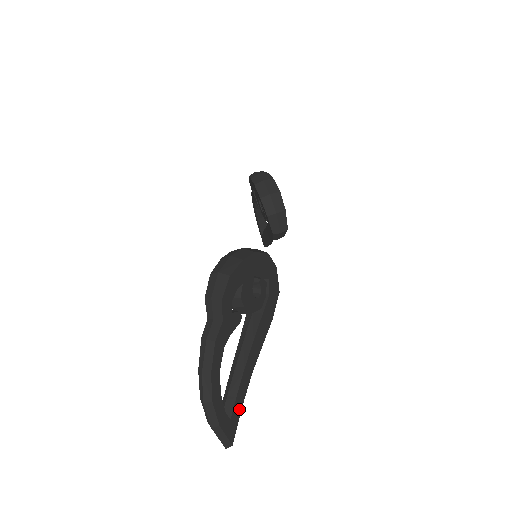
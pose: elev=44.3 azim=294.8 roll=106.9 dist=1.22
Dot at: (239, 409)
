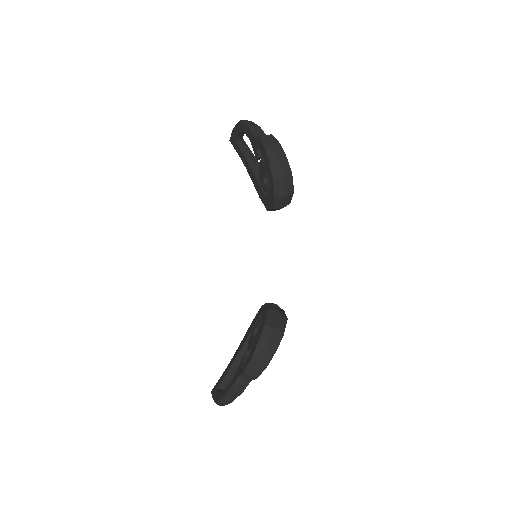
Dot at: occluded
